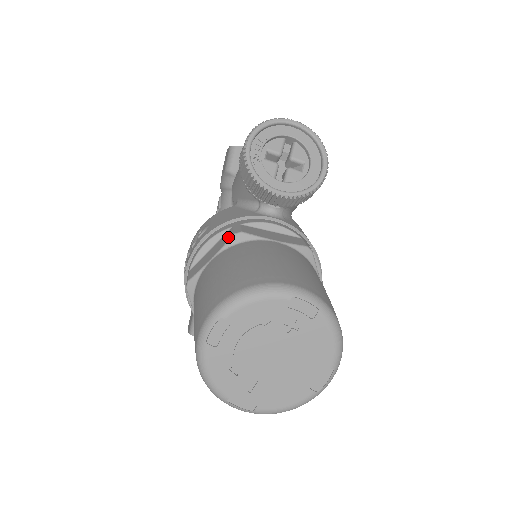
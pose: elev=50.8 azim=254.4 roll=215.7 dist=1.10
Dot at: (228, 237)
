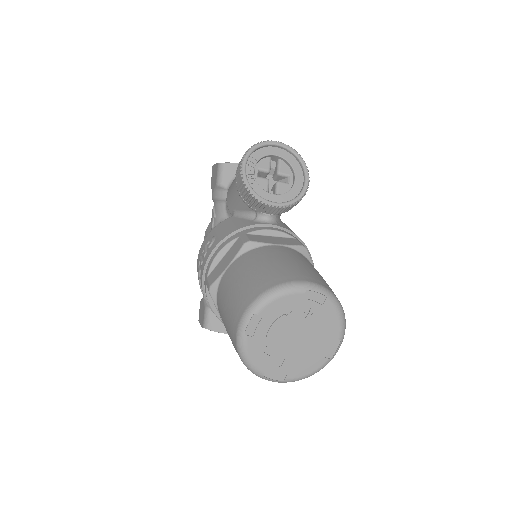
Dot at: (239, 246)
